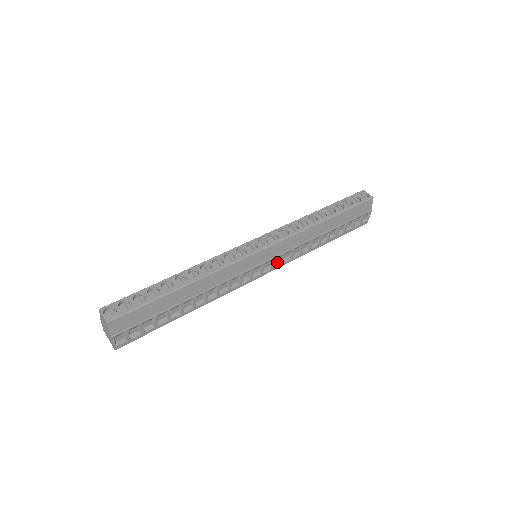
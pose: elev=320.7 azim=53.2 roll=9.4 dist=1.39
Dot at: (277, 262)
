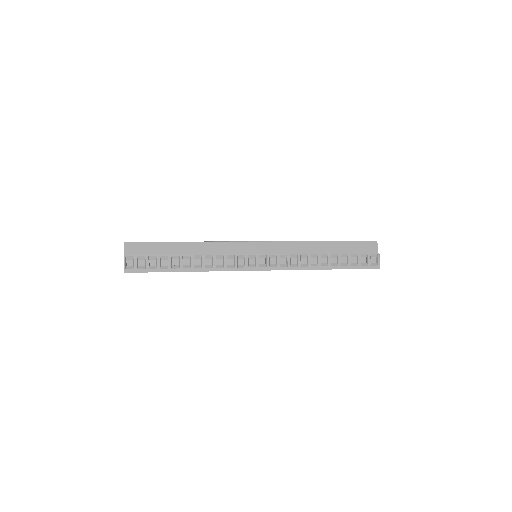
Dot at: (274, 264)
